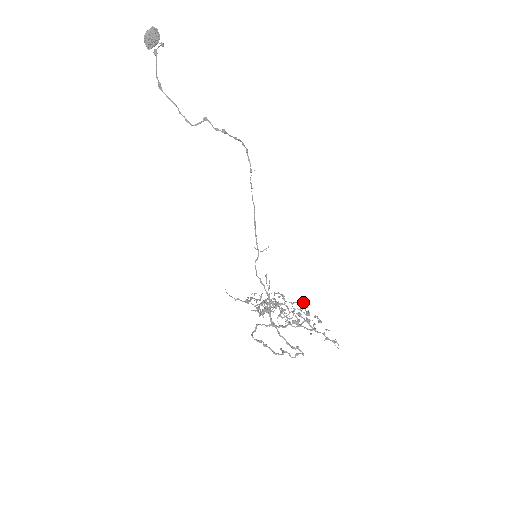
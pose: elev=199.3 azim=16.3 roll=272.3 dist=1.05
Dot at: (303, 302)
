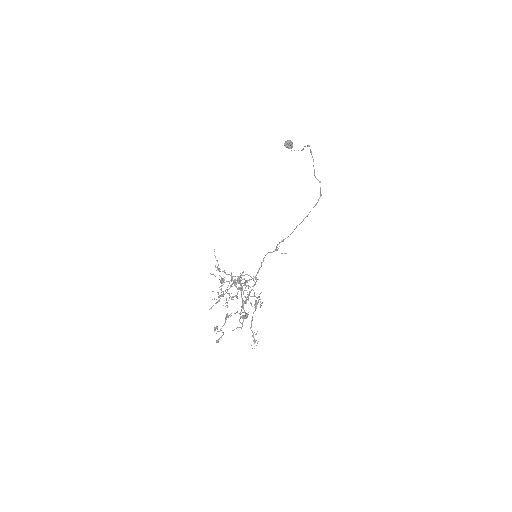
Dot at: occluded
